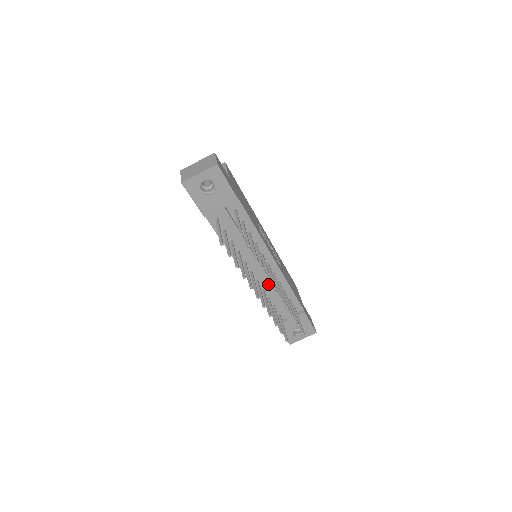
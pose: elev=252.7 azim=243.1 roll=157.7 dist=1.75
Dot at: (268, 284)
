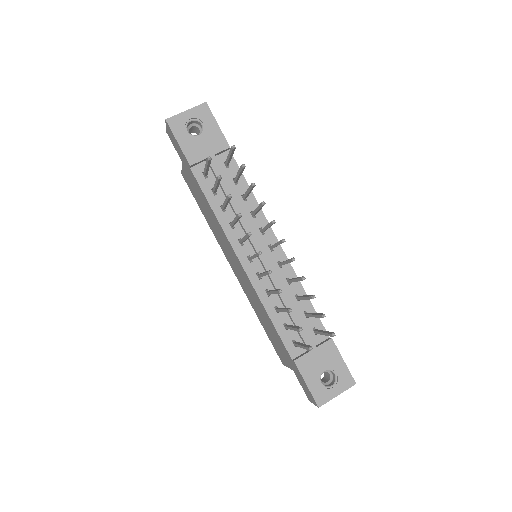
Dot at: (274, 279)
